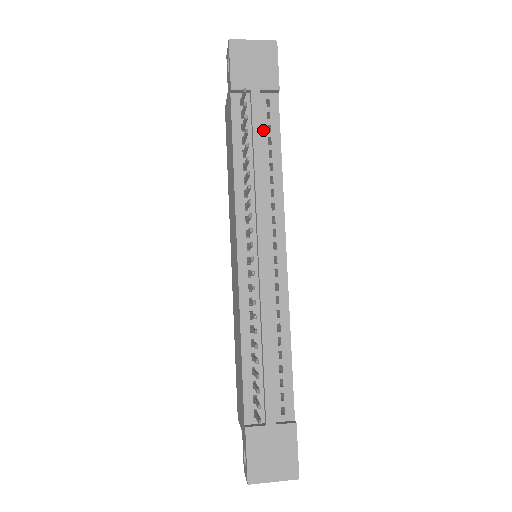
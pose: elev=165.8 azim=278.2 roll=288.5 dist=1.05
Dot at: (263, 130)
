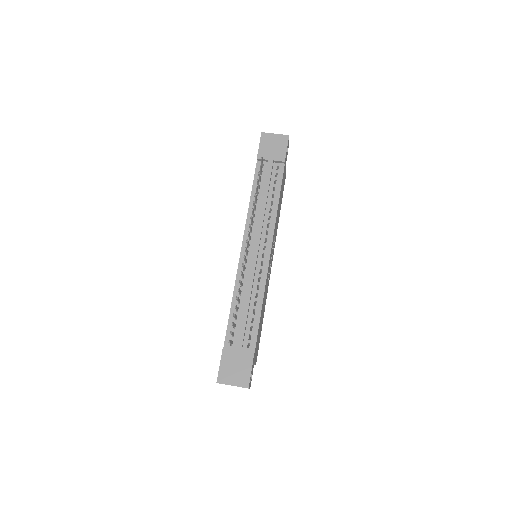
Dot at: (271, 182)
